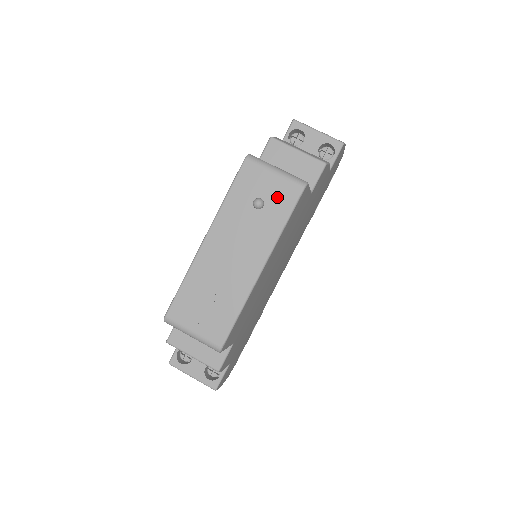
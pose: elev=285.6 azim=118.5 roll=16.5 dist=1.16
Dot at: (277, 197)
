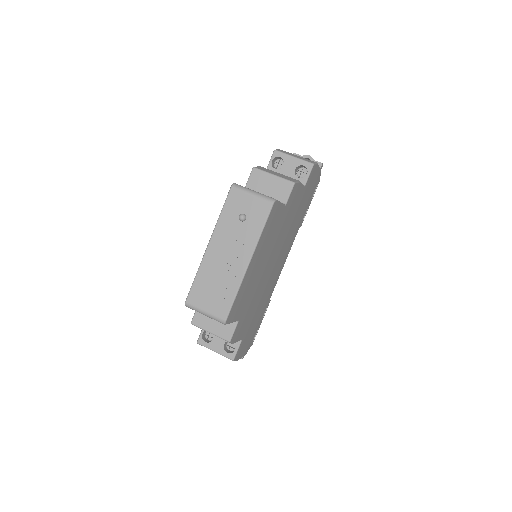
Dot at: (255, 212)
